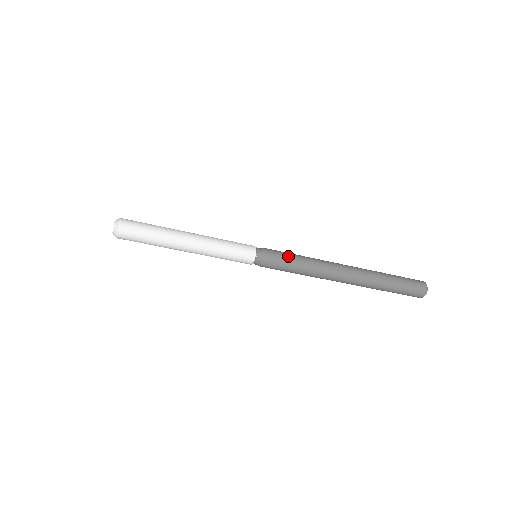
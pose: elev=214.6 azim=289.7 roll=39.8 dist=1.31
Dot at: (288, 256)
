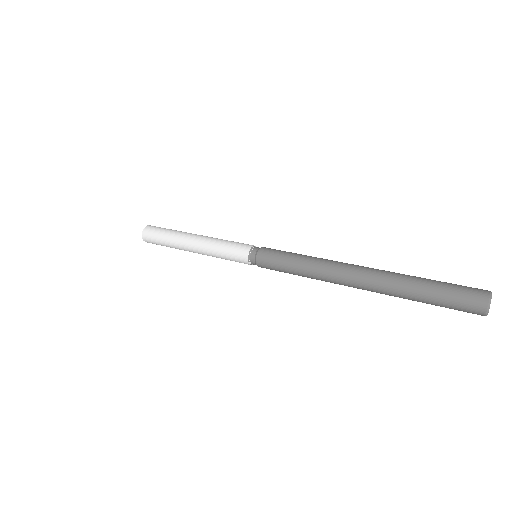
Dot at: (280, 265)
